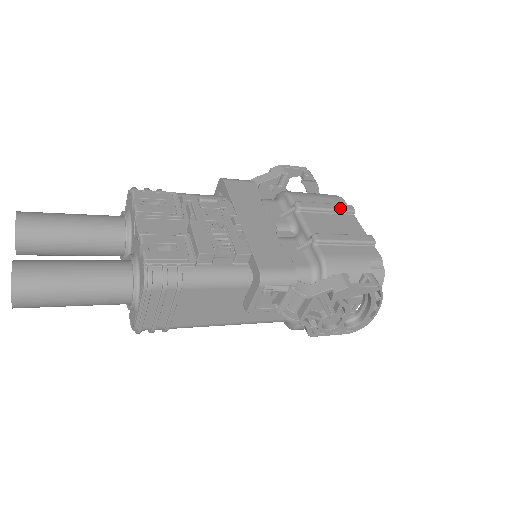
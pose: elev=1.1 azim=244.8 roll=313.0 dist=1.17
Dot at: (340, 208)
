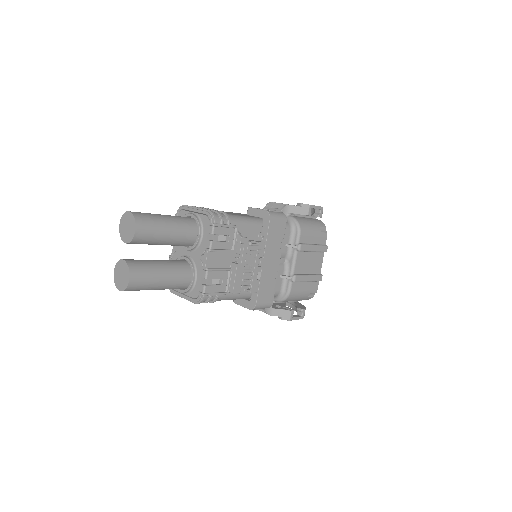
Dot at: (320, 250)
